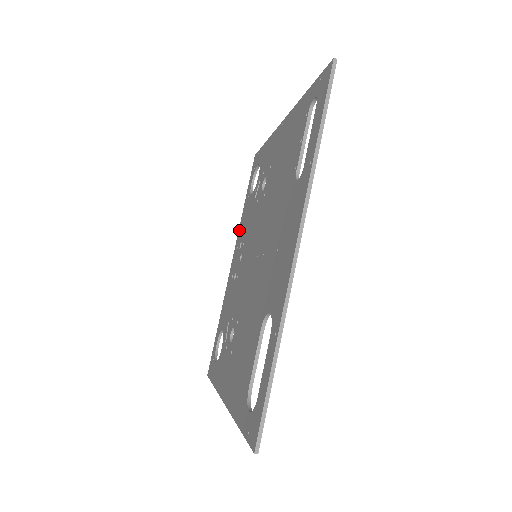
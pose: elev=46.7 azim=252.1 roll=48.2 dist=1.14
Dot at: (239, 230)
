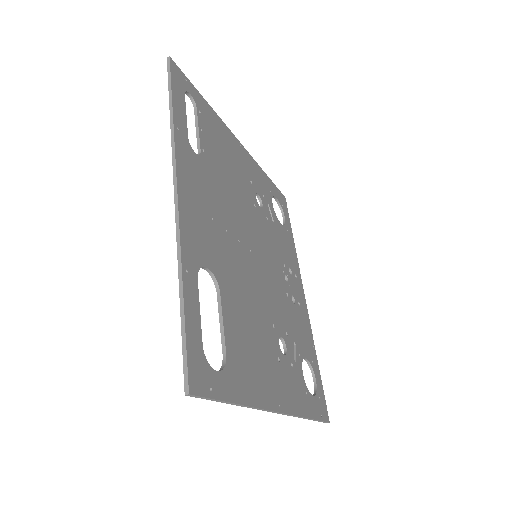
Dot at: occluded
